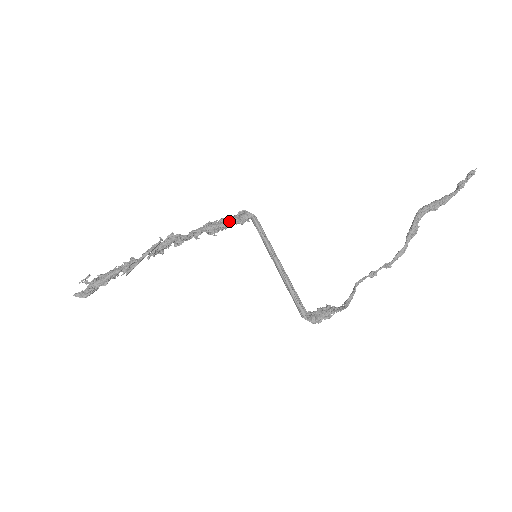
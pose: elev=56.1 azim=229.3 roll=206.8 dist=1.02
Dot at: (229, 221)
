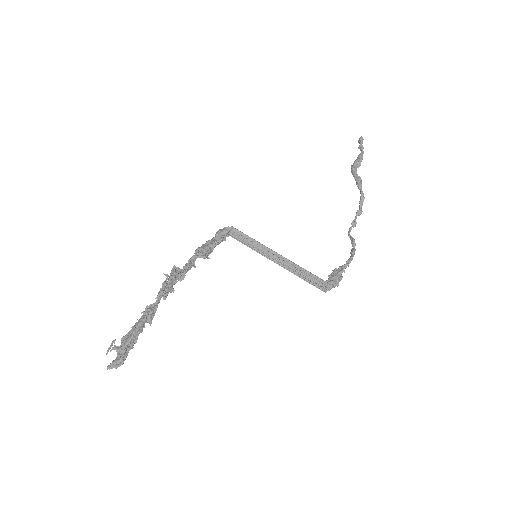
Dot at: (214, 240)
